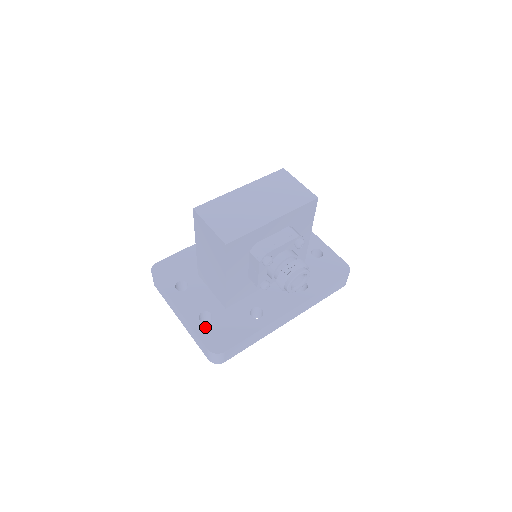
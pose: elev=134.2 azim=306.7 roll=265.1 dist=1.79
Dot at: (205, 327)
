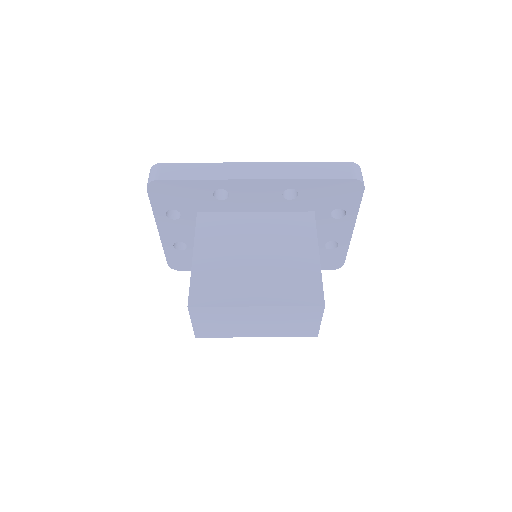
Dot at: (175, 252)
